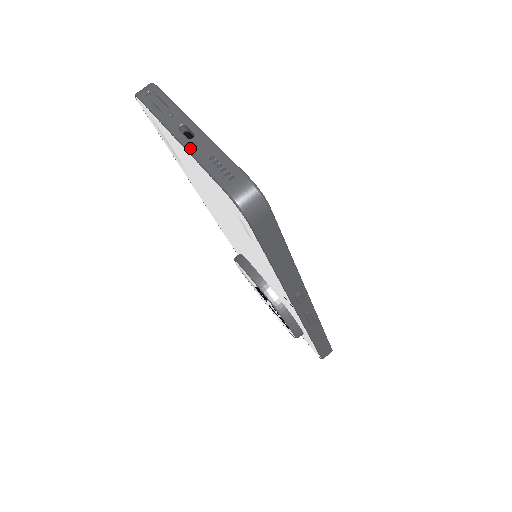
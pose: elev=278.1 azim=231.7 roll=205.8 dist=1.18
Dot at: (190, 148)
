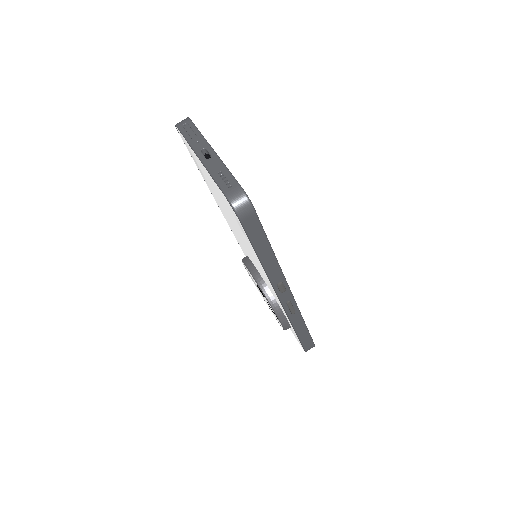
Dot at: (207, 165)
